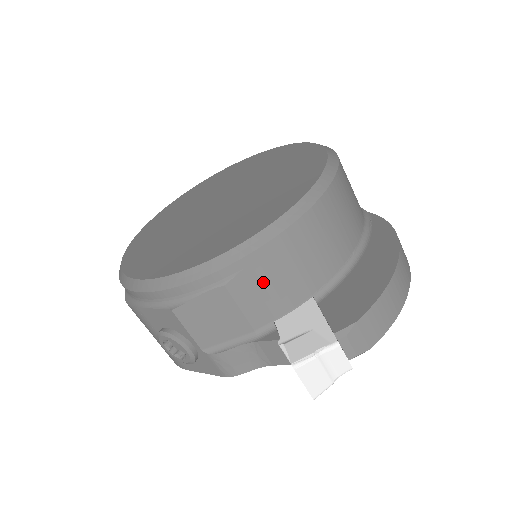
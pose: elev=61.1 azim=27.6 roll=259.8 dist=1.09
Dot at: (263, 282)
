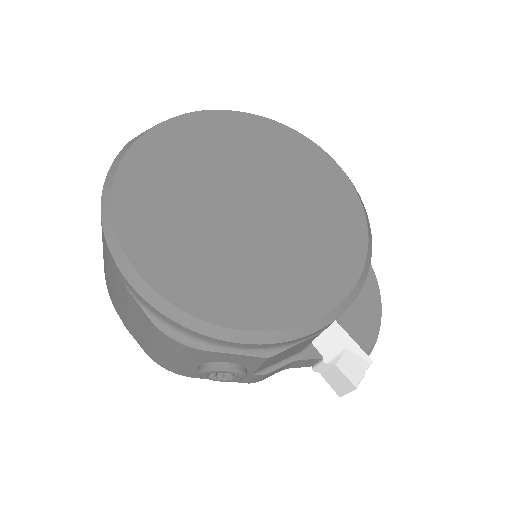
Dot at: occluded
